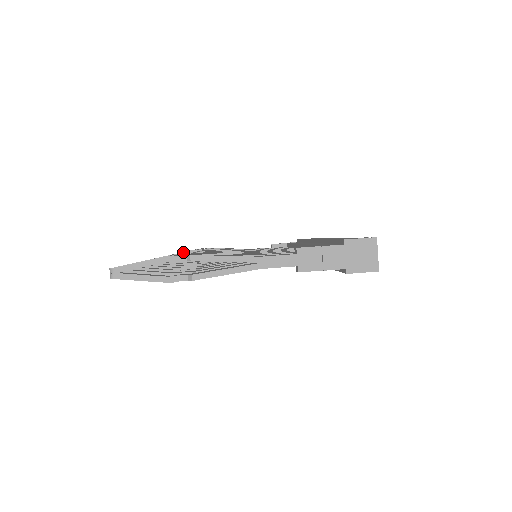
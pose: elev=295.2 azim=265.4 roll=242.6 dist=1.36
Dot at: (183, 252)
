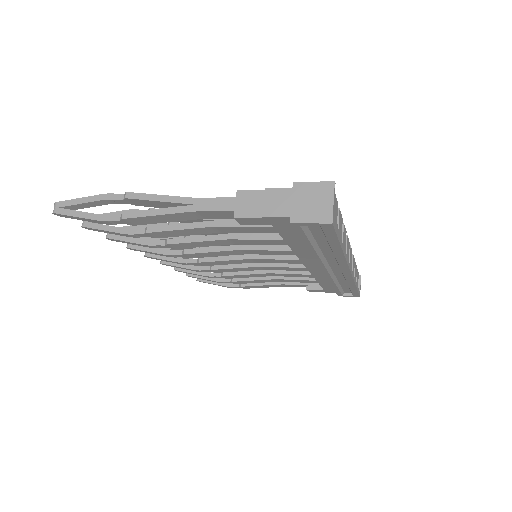
Dot at: occluded
